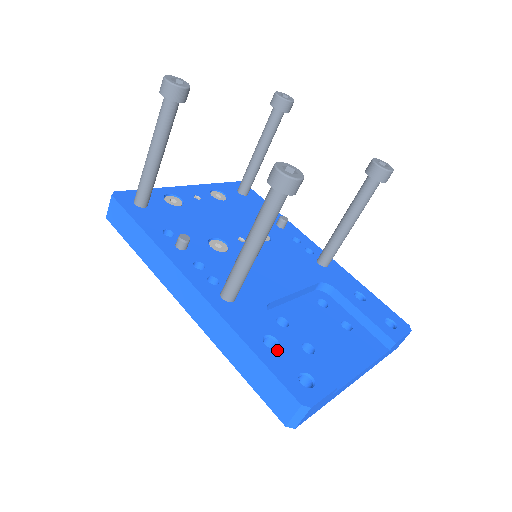
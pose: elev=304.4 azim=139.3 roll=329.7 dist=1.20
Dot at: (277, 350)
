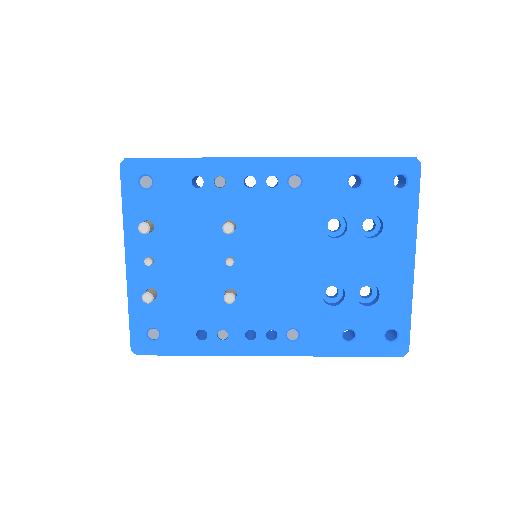
Dot at: occluded
